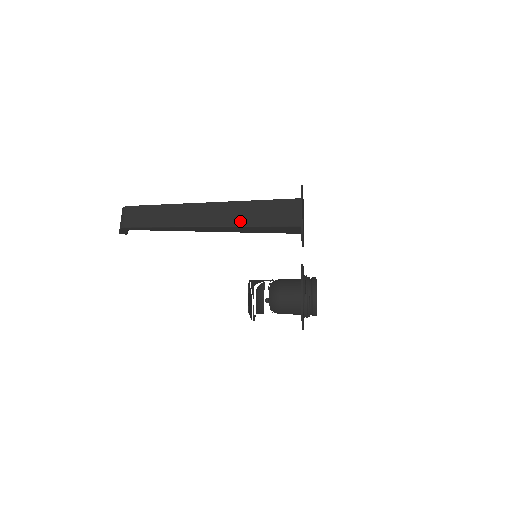
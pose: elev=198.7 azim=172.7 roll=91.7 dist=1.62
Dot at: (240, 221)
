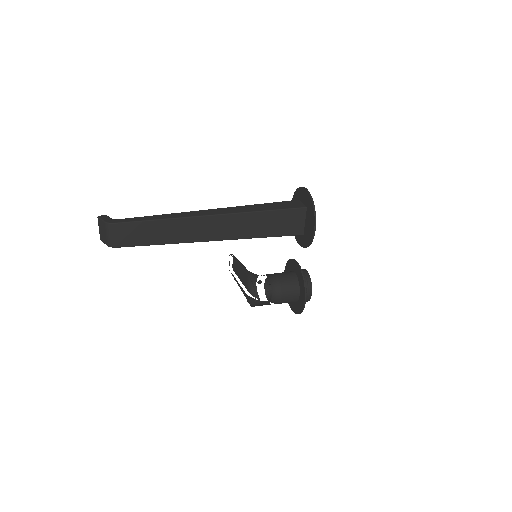
Dot at: (246, 234)
